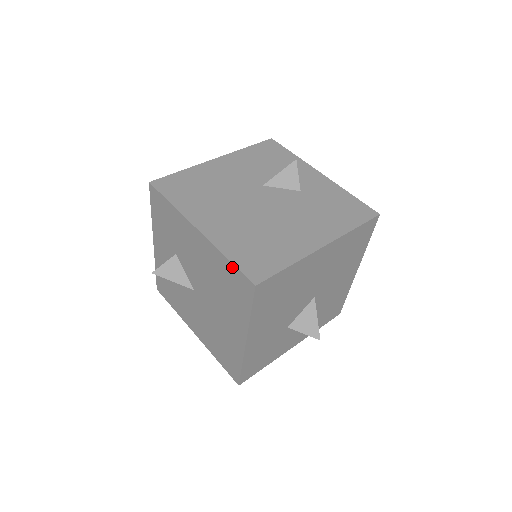
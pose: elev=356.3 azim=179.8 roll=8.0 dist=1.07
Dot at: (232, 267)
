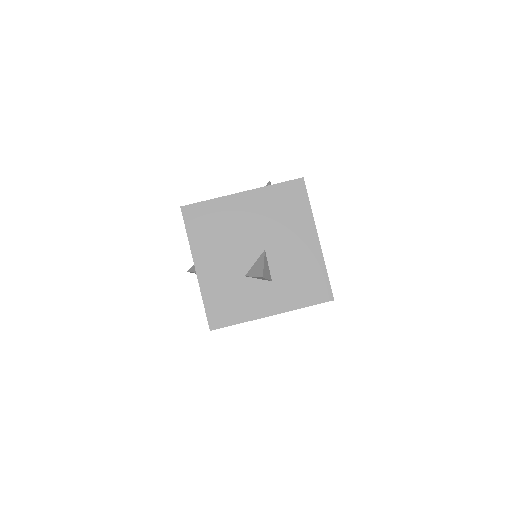
Dot at: occluded
